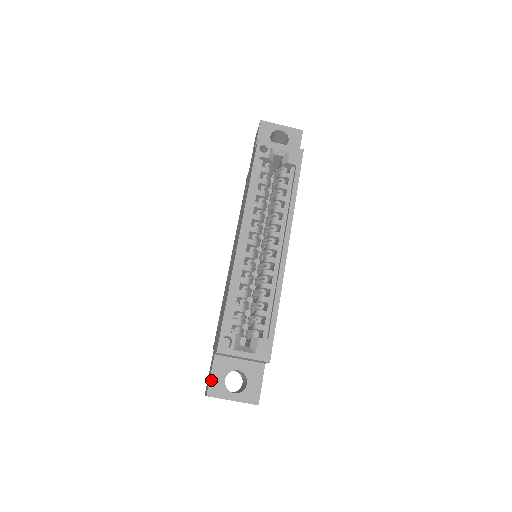
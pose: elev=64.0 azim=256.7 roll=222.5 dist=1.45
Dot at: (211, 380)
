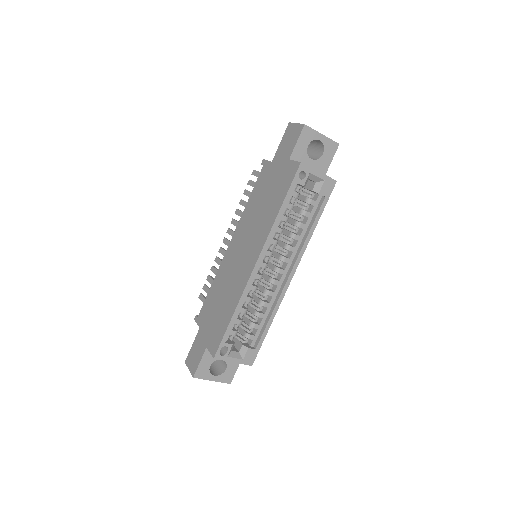
Dot at: (199, 366)
